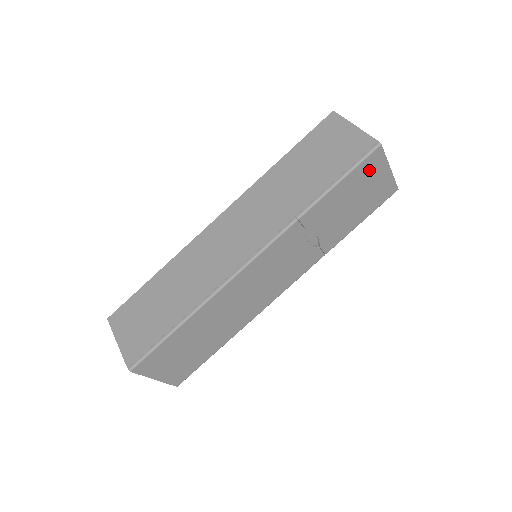
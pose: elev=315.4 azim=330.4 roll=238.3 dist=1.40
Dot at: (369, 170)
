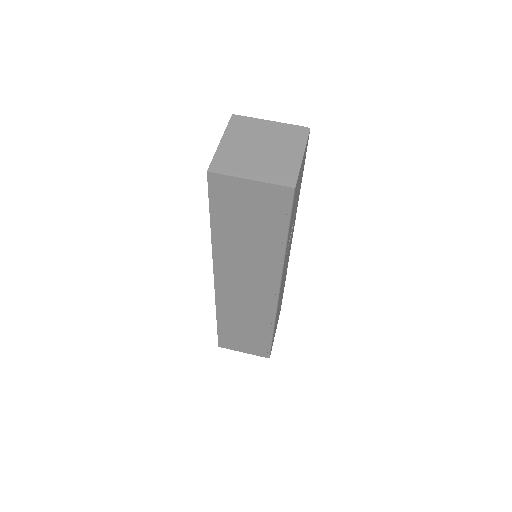
Dot at: (296, 191)
